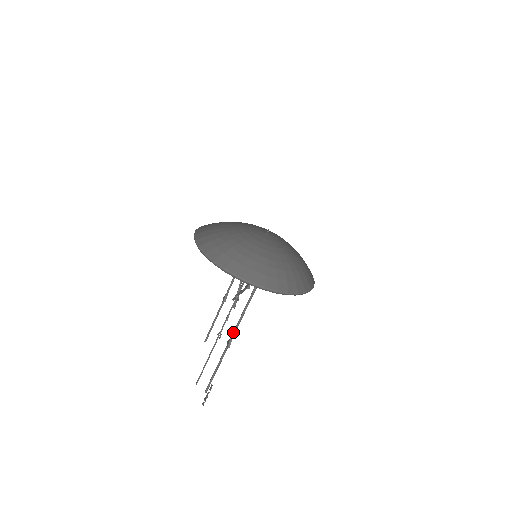
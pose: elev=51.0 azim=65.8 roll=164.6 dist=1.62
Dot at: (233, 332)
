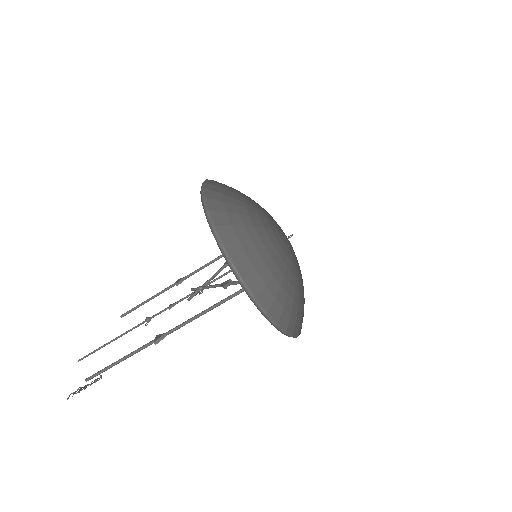
Dot at: (173, 328)
